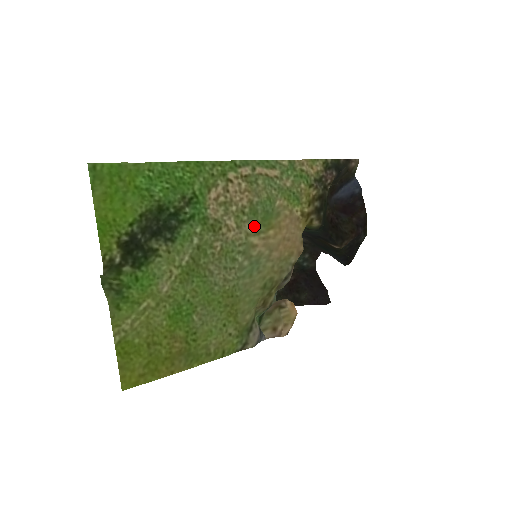
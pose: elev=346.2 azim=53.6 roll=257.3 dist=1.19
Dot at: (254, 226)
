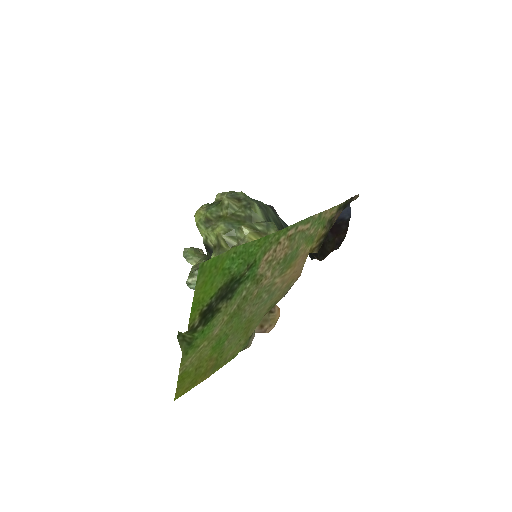
Dot at: (281, 270)
